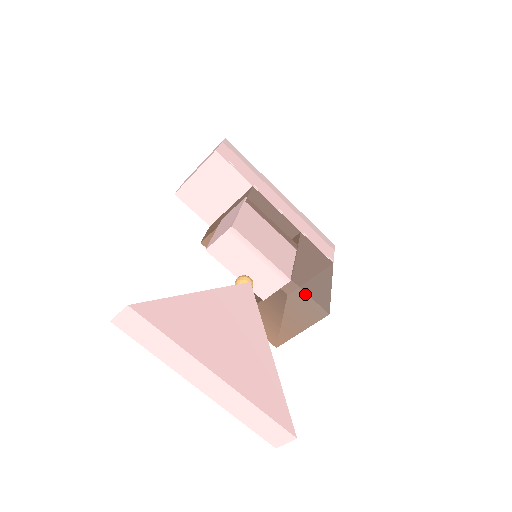
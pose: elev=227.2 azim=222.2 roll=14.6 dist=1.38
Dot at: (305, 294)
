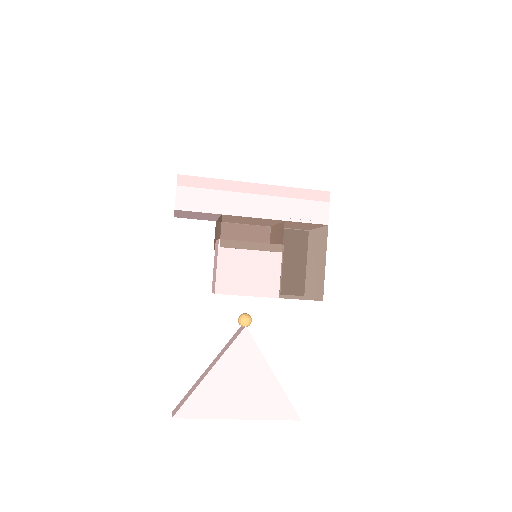
Dot at: occluded
